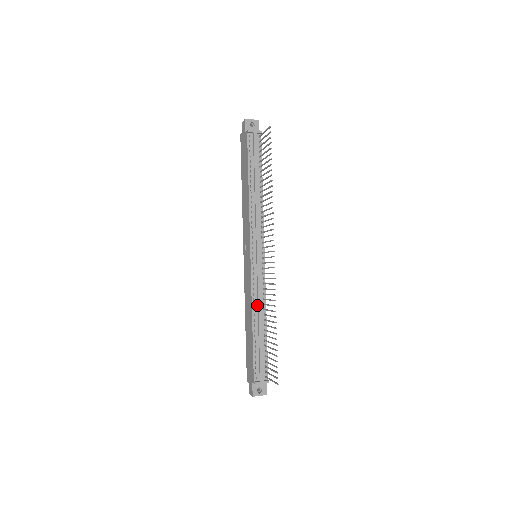
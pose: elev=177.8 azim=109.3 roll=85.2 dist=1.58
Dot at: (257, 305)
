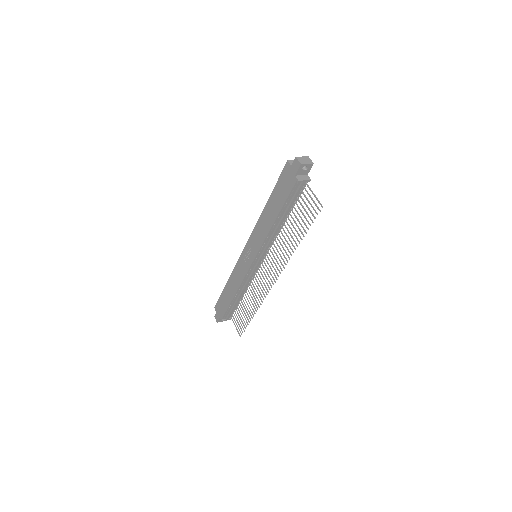
Dot at: (243, 286)
